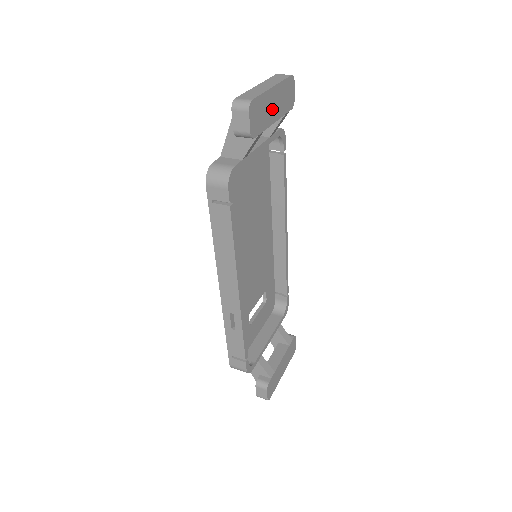
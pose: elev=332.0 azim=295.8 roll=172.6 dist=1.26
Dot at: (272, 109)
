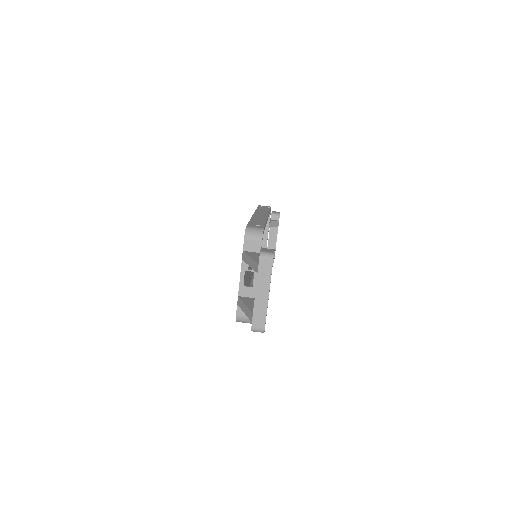
Dot at: occluded
